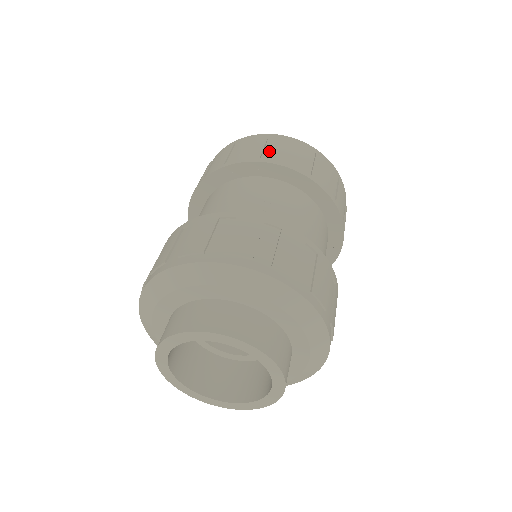
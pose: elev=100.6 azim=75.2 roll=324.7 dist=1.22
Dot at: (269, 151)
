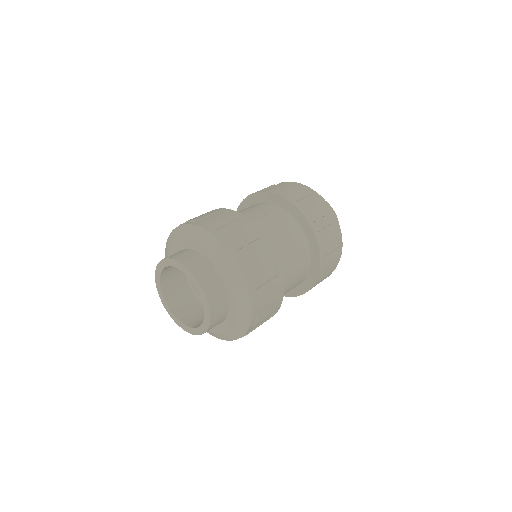
Dot at: (285, 190)
